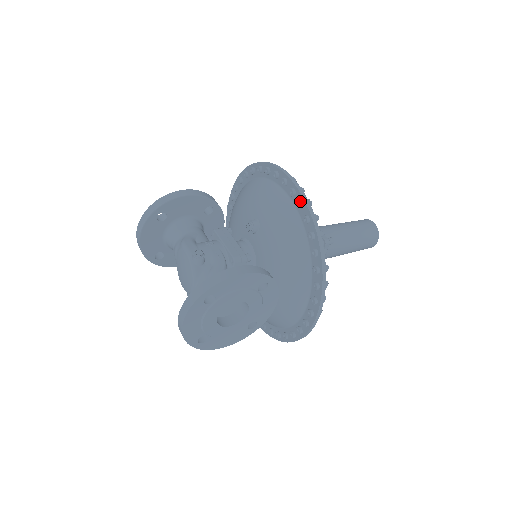
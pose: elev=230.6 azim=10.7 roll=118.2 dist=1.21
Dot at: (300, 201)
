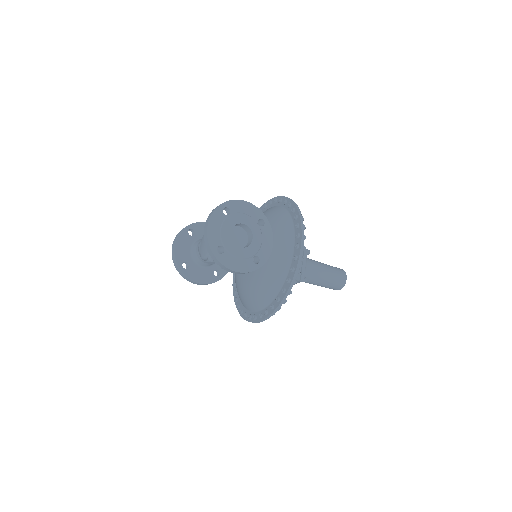
Dot at: (280, 198)
